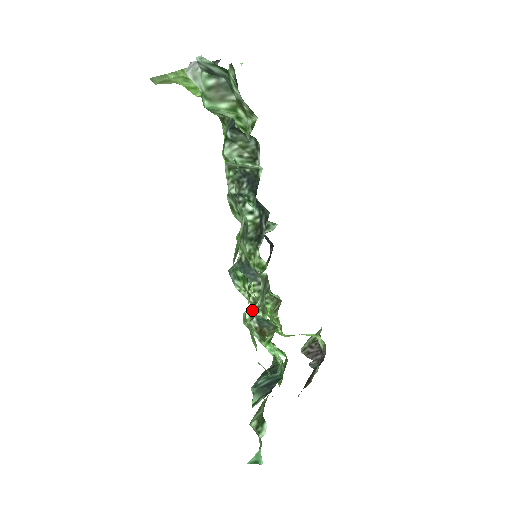
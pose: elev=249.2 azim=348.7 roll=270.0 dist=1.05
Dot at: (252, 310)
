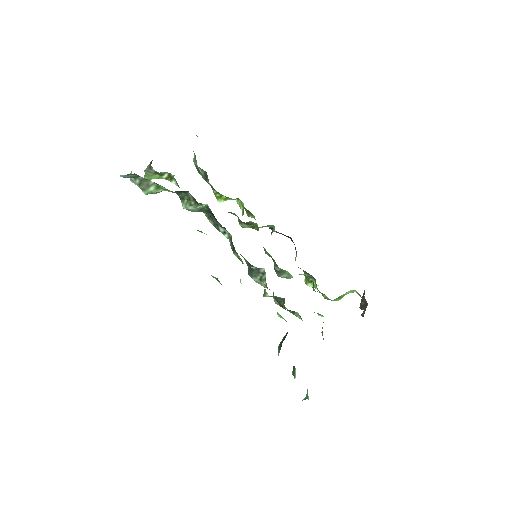
Dot at: (263, 294)
